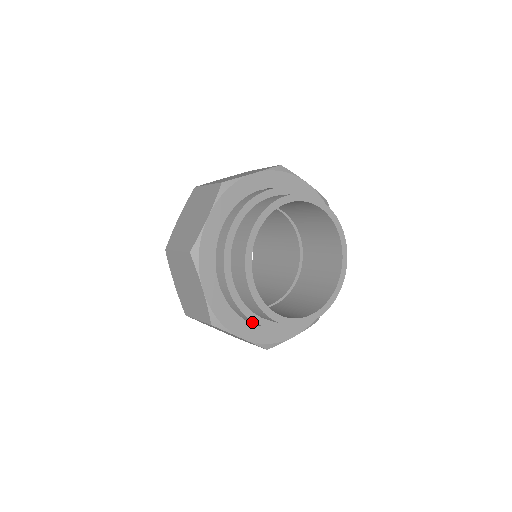
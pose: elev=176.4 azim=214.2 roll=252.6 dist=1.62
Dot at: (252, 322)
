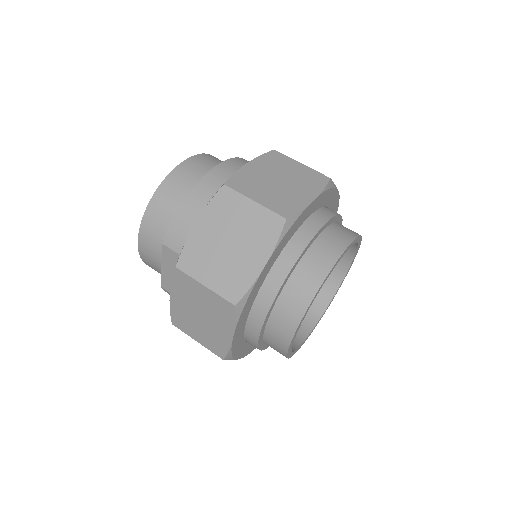
Dot at: occluded
